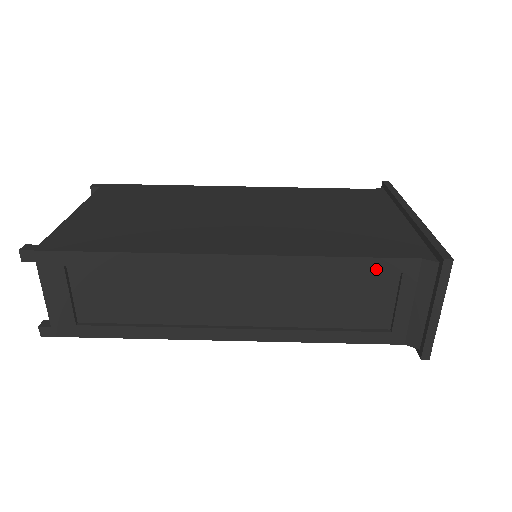
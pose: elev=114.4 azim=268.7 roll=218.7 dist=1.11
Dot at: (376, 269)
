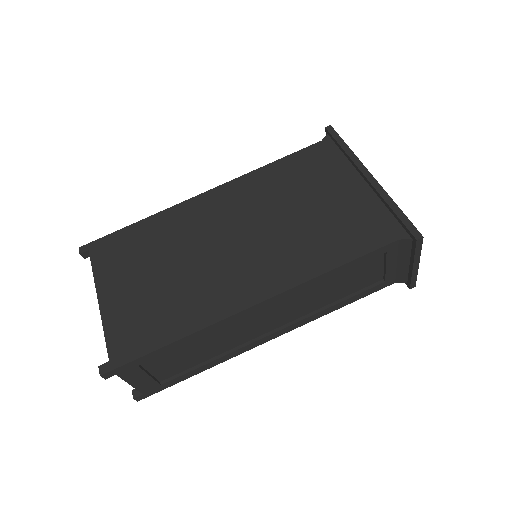
Dot at: (367, 260)
